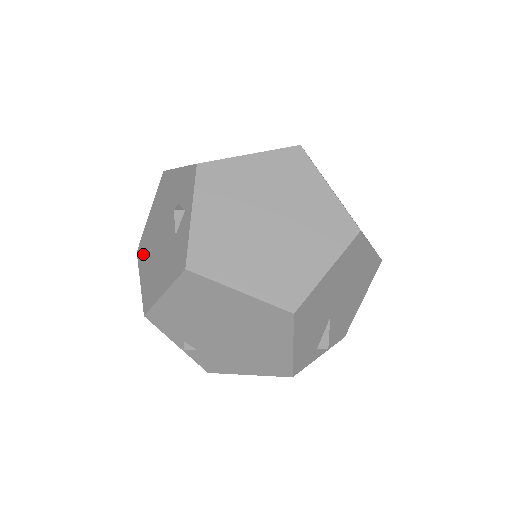
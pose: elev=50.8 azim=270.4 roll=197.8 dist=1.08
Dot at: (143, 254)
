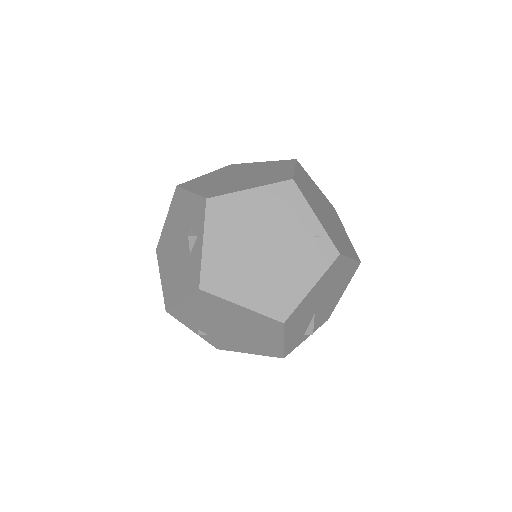
Dot at: (162, 256)
